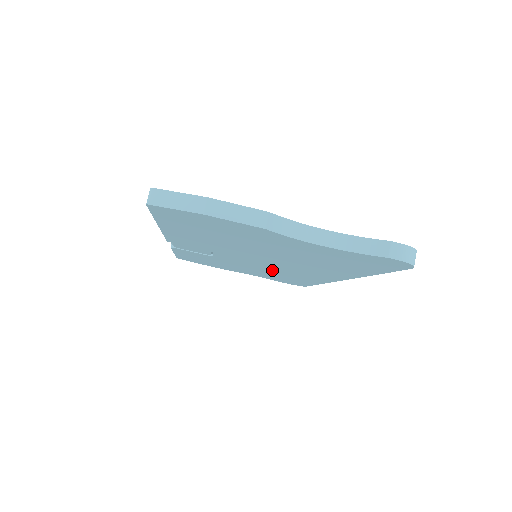
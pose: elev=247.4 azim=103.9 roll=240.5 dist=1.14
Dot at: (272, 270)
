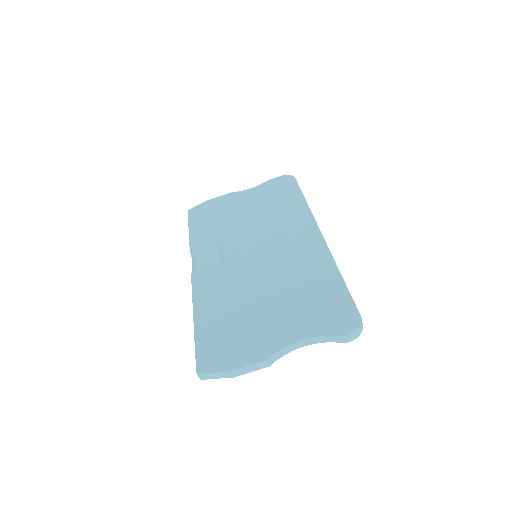
Dot at: occluded
